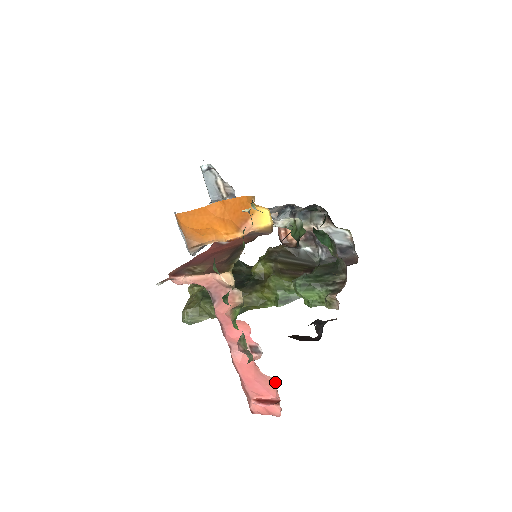
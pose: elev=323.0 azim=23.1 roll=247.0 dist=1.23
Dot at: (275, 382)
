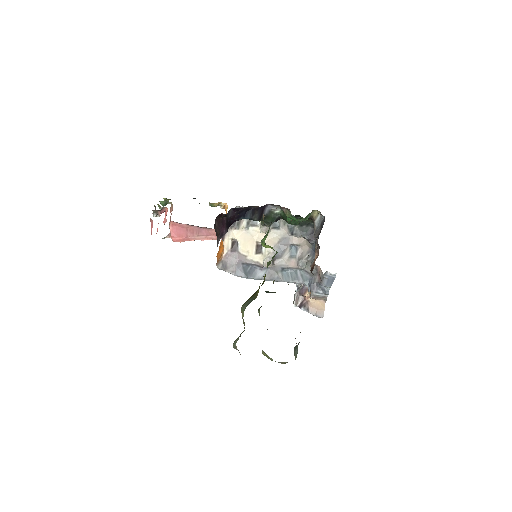
Dot at: occluded
